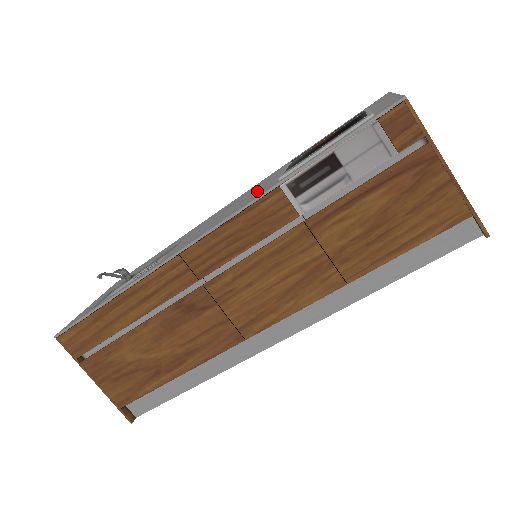
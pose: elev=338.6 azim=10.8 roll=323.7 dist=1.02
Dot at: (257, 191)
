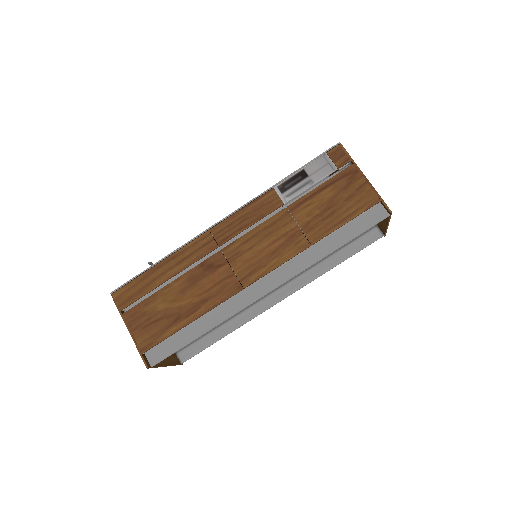
Dot at: occluded
